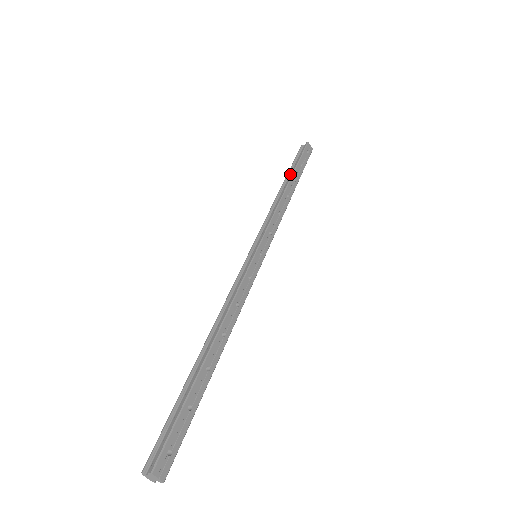
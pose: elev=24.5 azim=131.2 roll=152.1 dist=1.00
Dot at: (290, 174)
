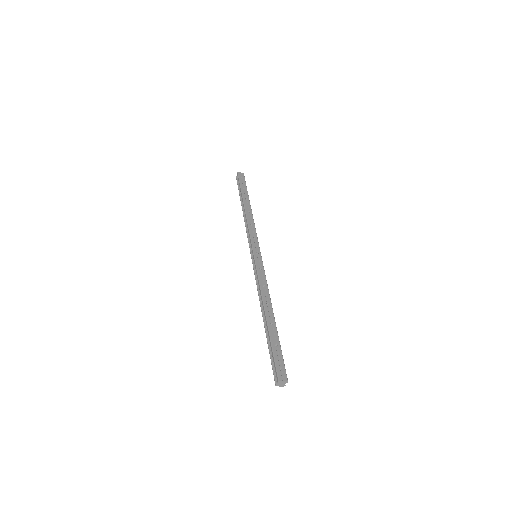
Dot at: occluded
